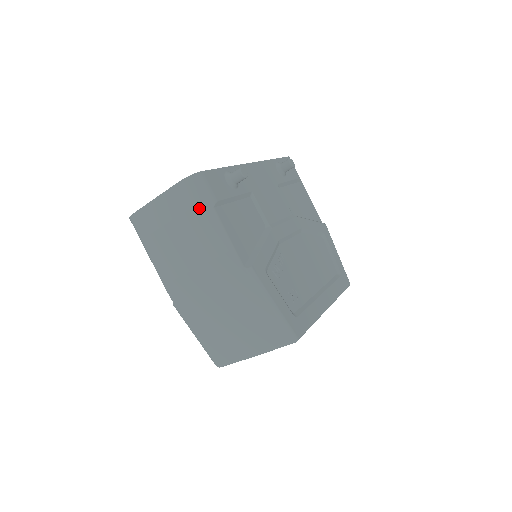
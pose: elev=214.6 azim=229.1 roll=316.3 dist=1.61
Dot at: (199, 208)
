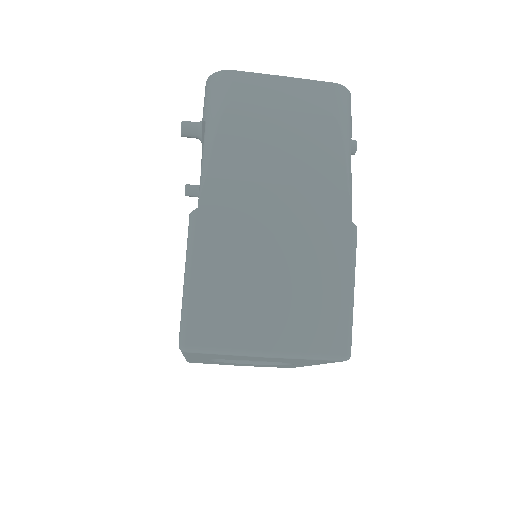
Dot at: (342, 123)
